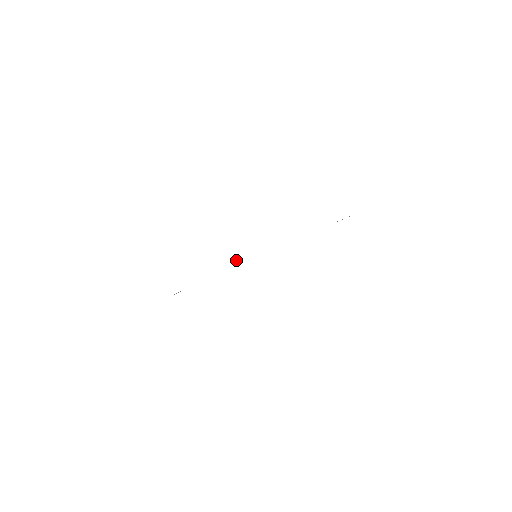
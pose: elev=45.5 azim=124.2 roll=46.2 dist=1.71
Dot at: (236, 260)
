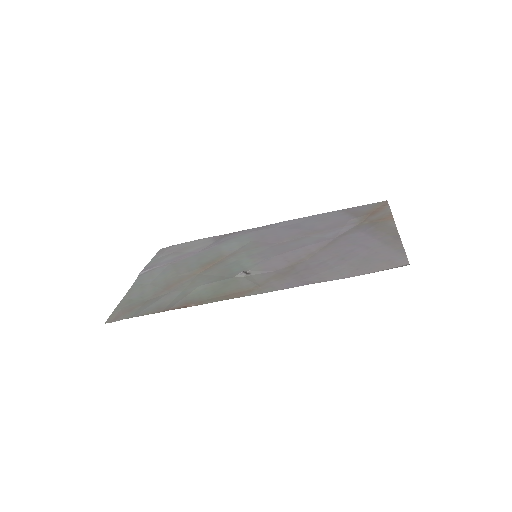
Dot at: (241, 274)
